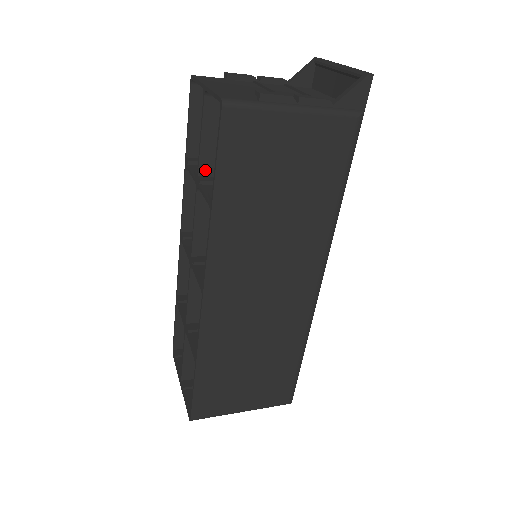
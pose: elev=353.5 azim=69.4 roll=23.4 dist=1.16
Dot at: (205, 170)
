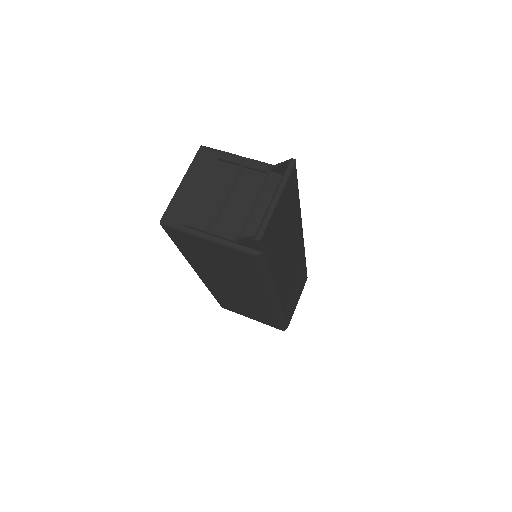
Dot at: occluded
